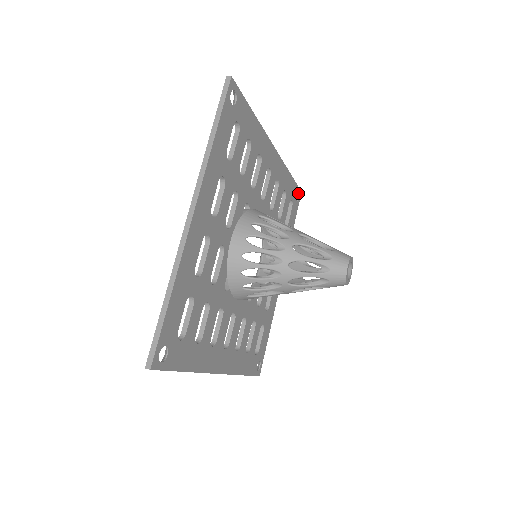
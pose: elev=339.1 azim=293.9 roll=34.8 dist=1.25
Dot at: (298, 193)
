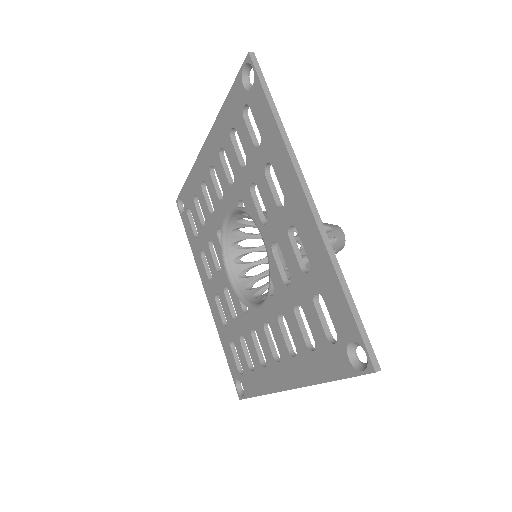
Dot at: (182, 201)
